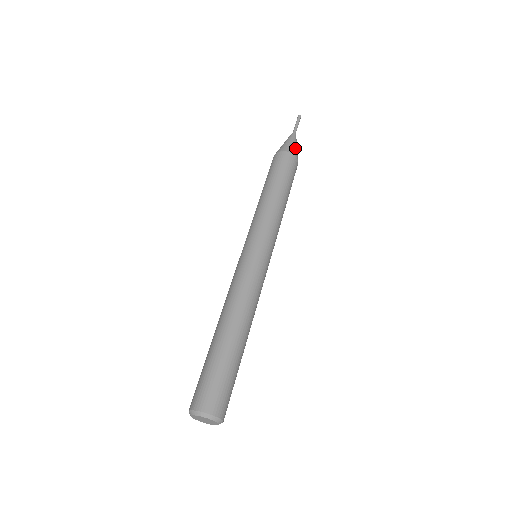
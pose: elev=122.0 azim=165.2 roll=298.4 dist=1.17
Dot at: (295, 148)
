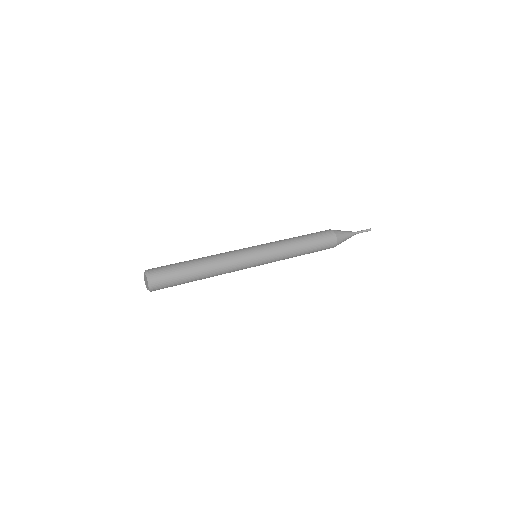
Dot at: (343, 238)
